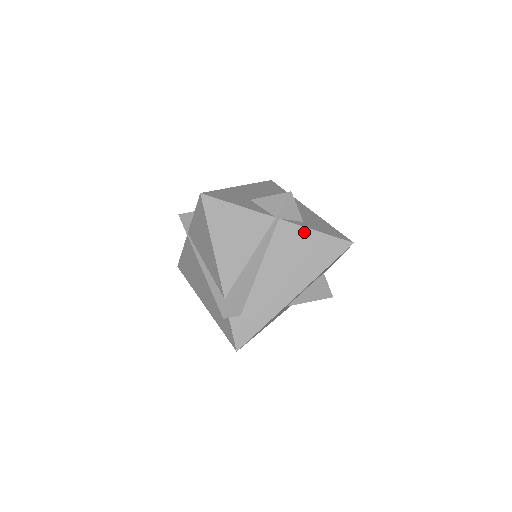
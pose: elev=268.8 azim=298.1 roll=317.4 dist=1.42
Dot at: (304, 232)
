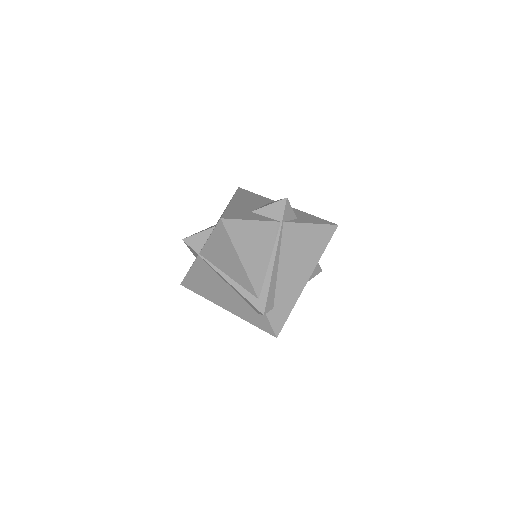
Dot at: (303, 227)
